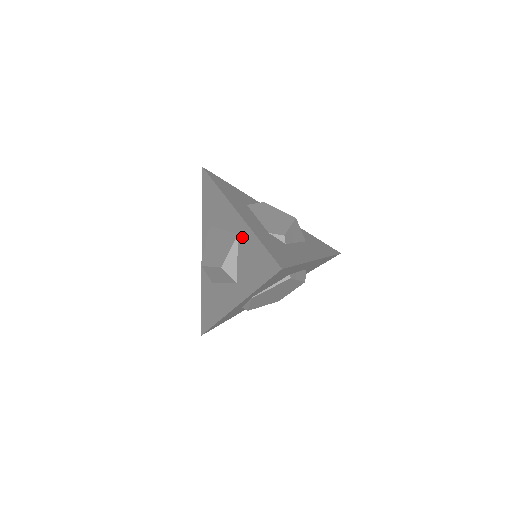
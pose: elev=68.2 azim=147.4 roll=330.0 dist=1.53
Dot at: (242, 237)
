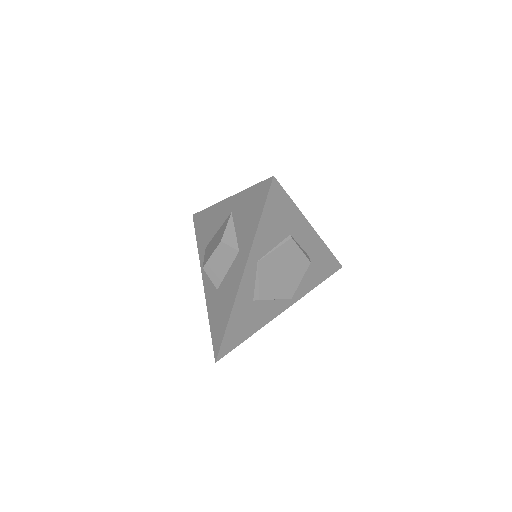
Dot at: (235, 208)
